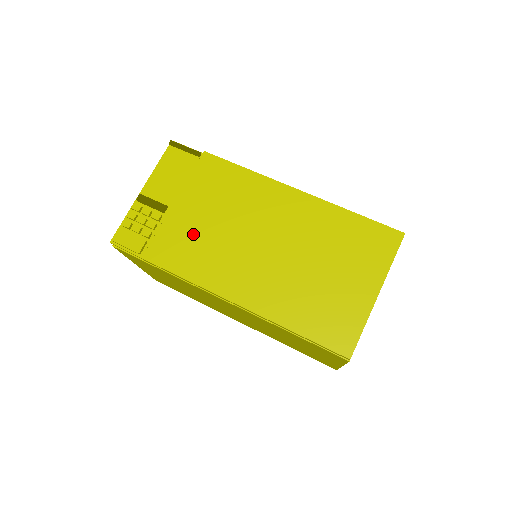
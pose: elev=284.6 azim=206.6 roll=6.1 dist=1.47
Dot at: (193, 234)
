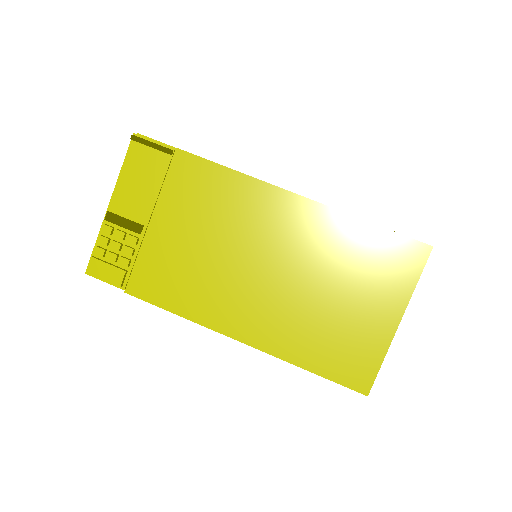
Dot at: (178, 260)
